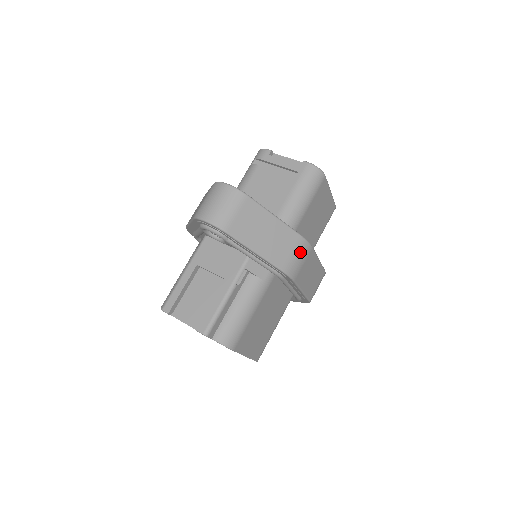
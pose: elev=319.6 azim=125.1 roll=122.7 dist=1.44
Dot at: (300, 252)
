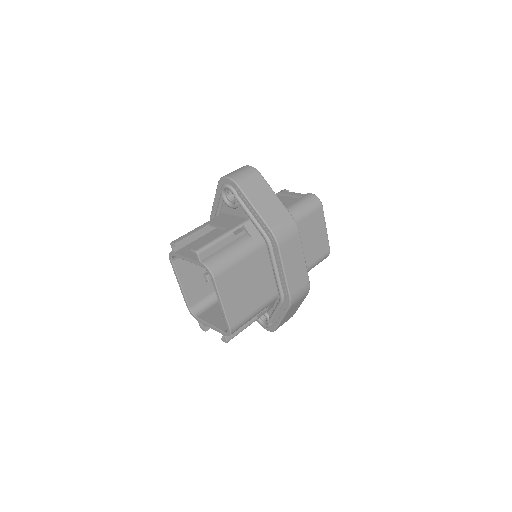
Dot at: (288, 227)
